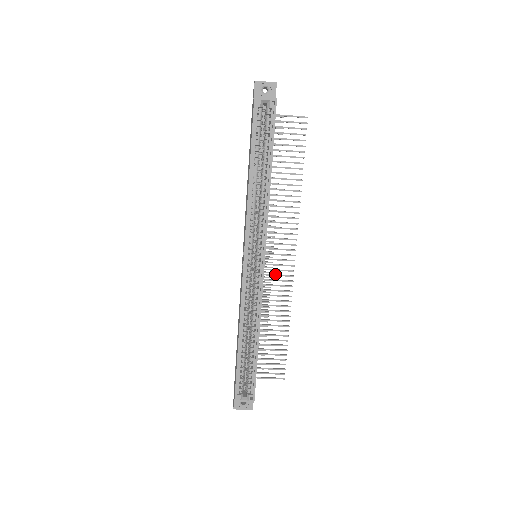
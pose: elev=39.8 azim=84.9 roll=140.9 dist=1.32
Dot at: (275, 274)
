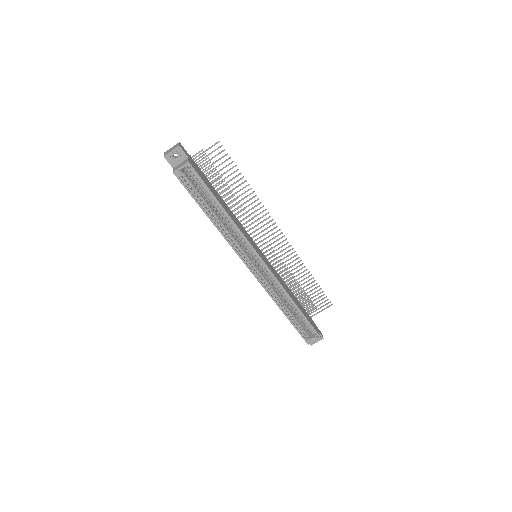
Dot at: (278, 253)
